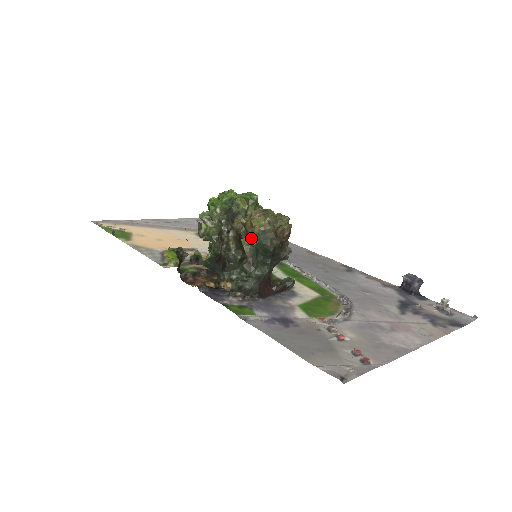
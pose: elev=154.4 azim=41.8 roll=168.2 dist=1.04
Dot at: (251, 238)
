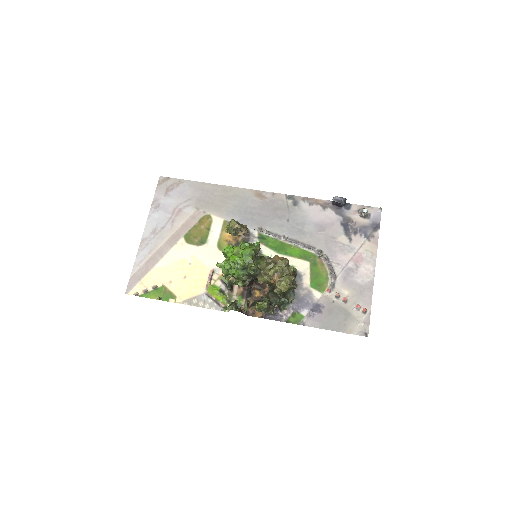
Dot at: occluded
